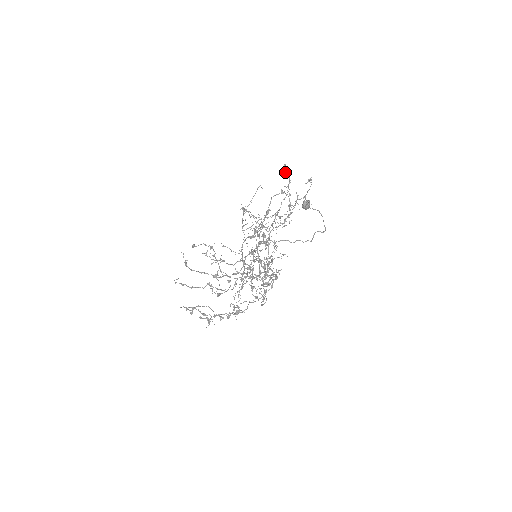
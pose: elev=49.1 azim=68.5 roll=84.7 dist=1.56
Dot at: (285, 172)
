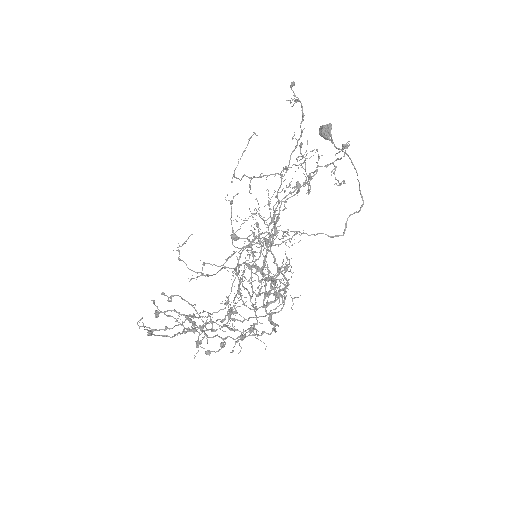
Dot at: (294, 100)
